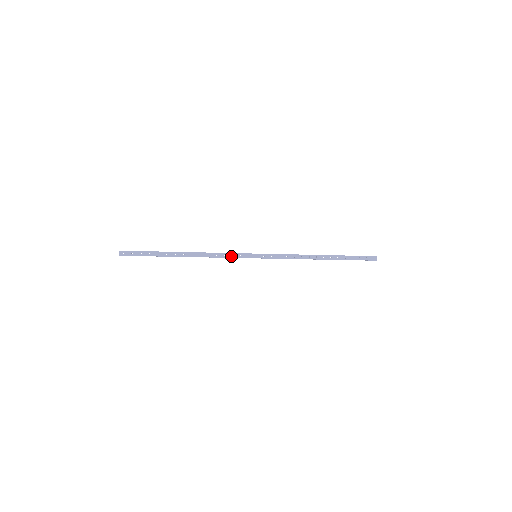
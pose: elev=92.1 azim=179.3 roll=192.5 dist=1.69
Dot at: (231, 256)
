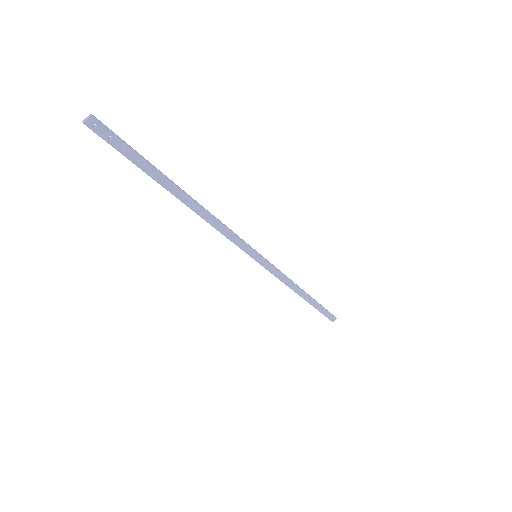
Dot at: (233, 239)
